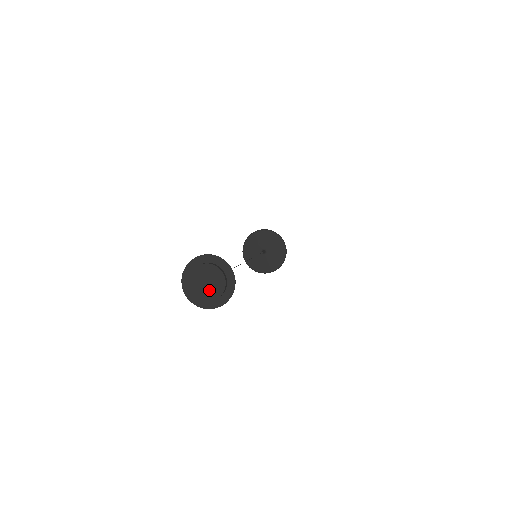
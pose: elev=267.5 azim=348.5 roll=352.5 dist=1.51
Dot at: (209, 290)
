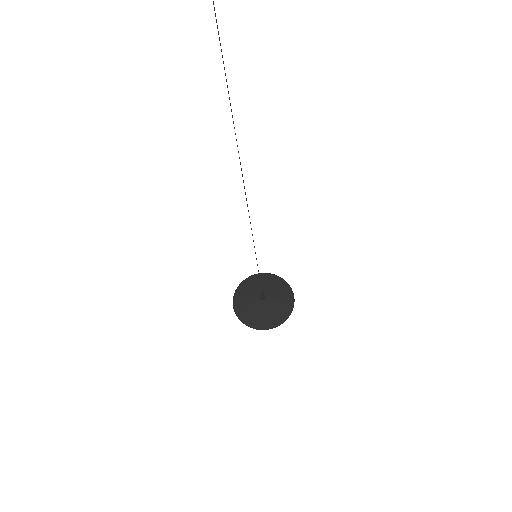
Dot at: out of frame
